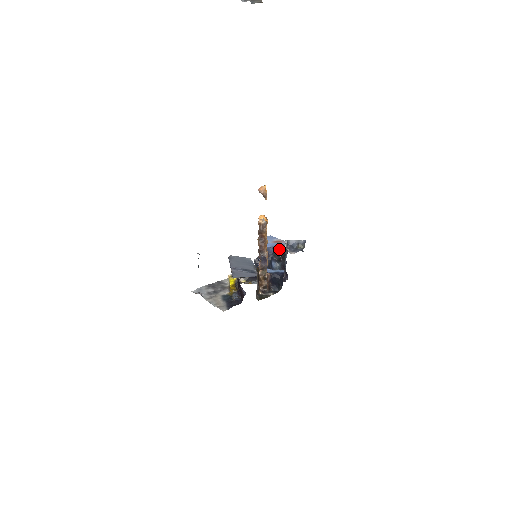
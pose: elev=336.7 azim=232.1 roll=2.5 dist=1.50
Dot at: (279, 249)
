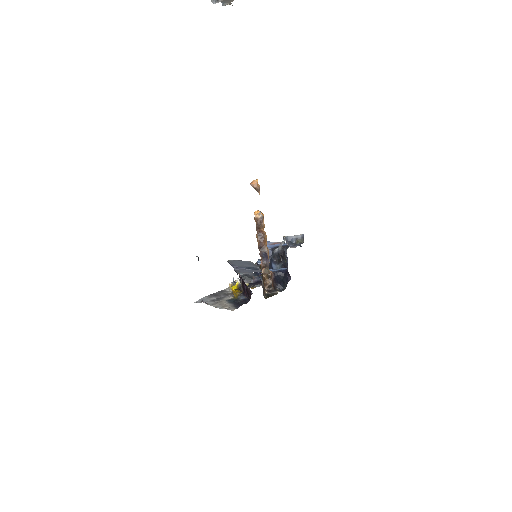
Dot at: (278, 248)
